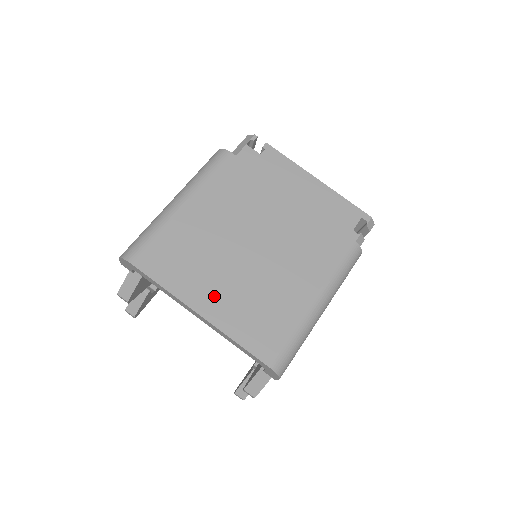
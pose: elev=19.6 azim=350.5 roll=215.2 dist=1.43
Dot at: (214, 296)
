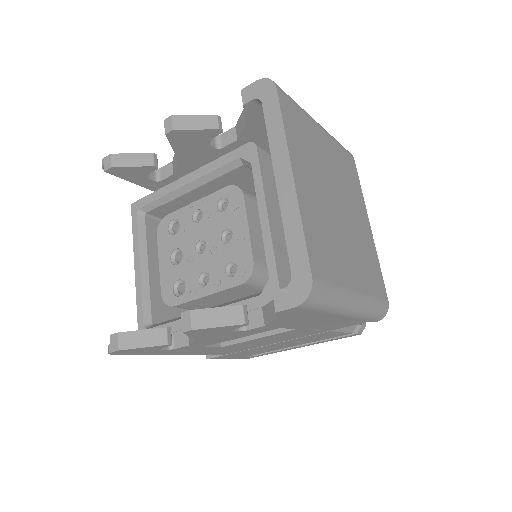
Dot at: (308, 185)
